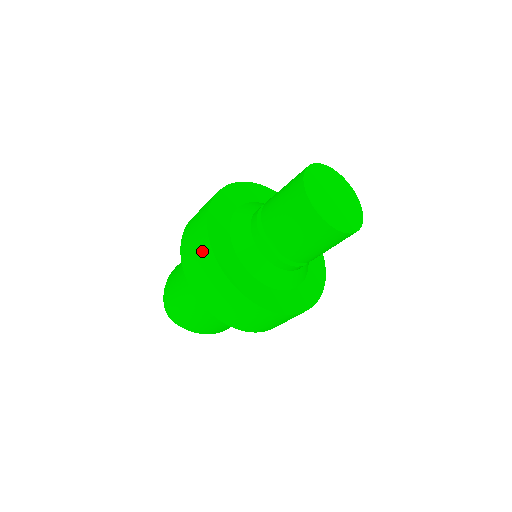
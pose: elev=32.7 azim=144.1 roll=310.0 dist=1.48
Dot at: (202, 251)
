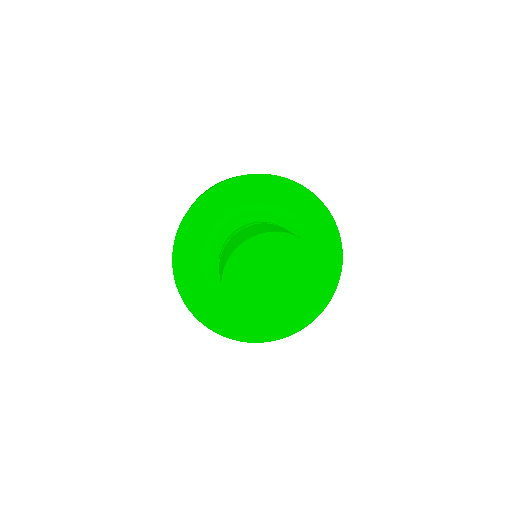
Dot at: occluded
